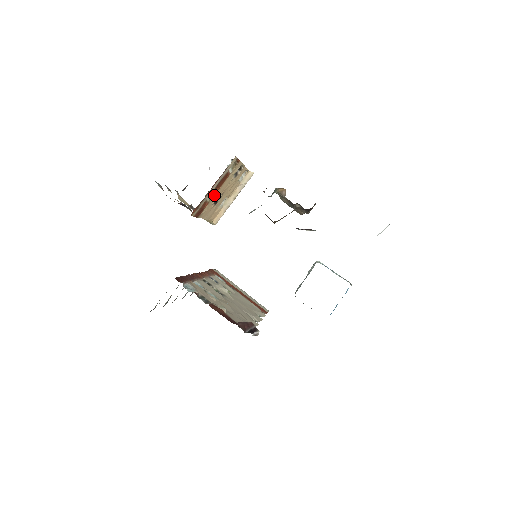
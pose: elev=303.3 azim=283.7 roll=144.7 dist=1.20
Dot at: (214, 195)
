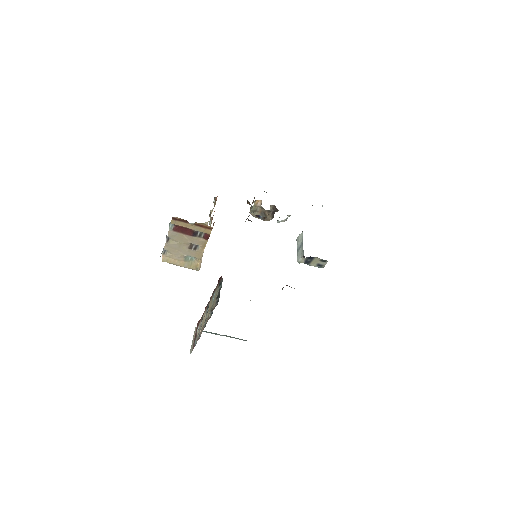
Dot at: occluded
